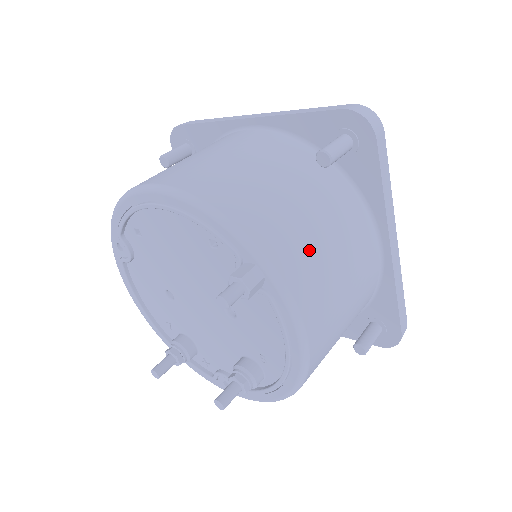
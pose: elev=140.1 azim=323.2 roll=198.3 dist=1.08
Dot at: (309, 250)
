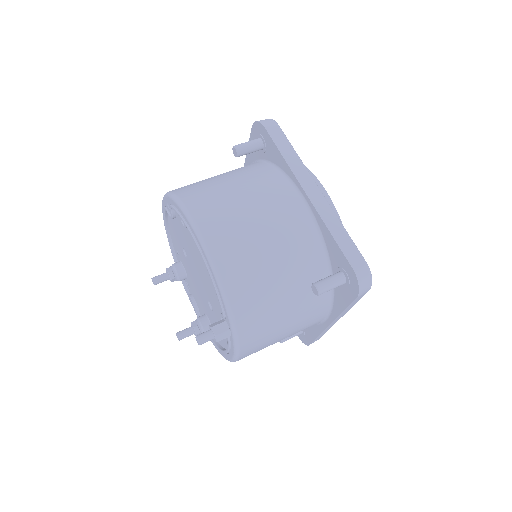
Dot at: (268, 328)
